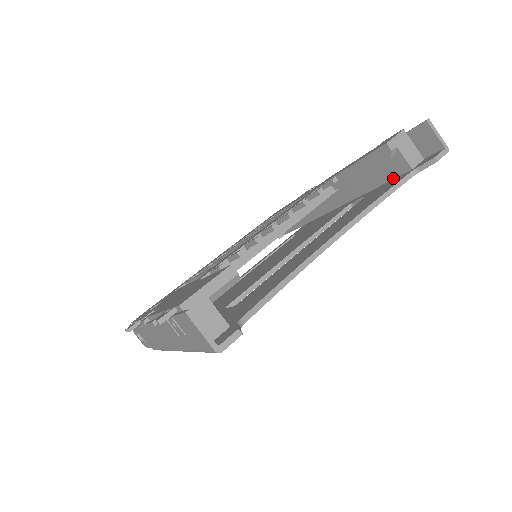
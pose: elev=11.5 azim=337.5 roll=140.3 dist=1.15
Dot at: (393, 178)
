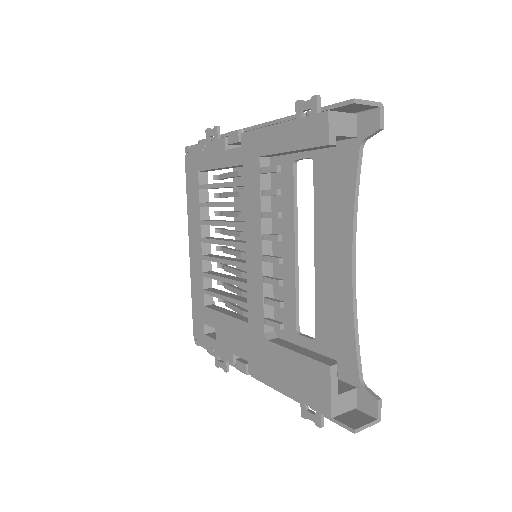
Dot at: occluded
